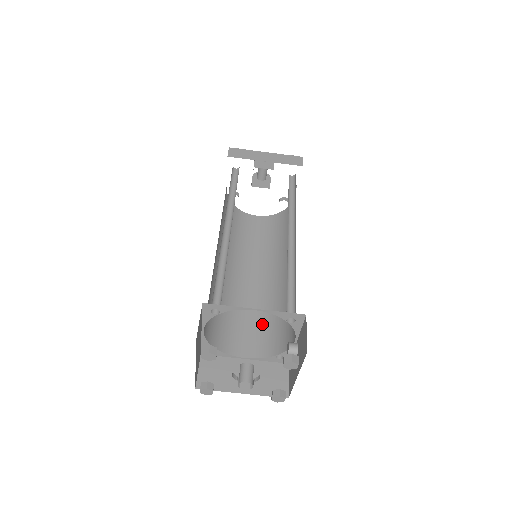
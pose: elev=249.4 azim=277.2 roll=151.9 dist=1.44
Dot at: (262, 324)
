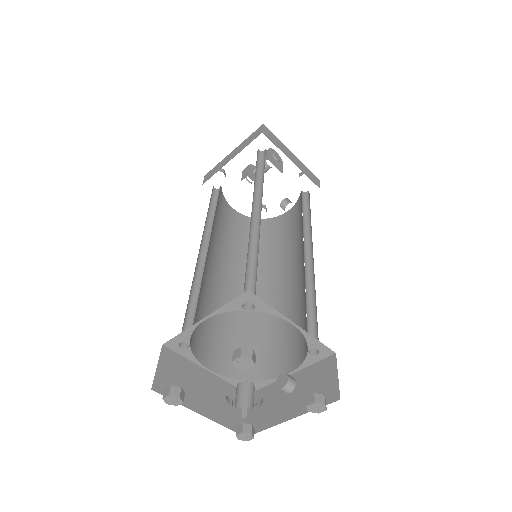
Dot at: (231, 335)
